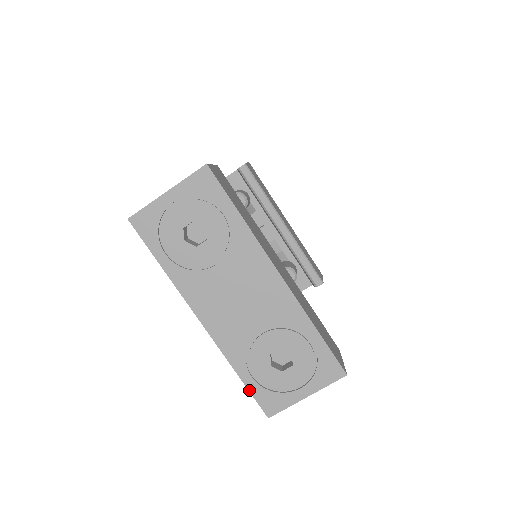
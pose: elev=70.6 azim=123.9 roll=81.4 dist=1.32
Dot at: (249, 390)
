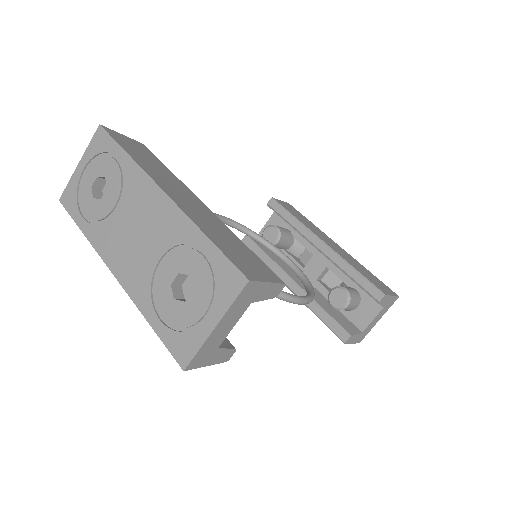
Dot at: (160, 338)
